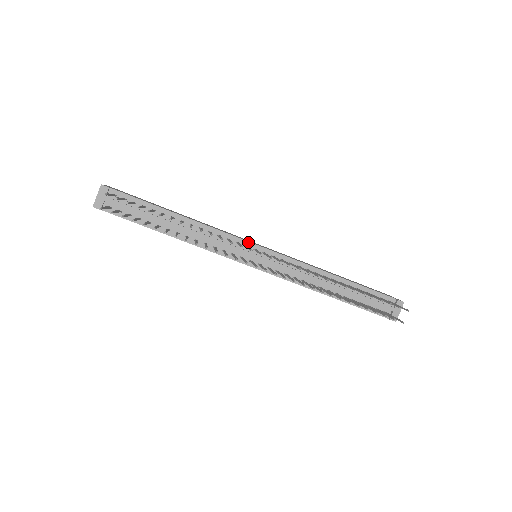
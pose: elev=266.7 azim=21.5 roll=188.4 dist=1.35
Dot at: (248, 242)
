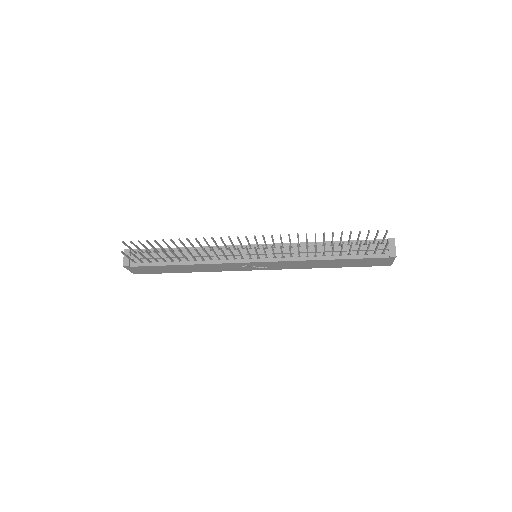
Dot at: (243, 245)
